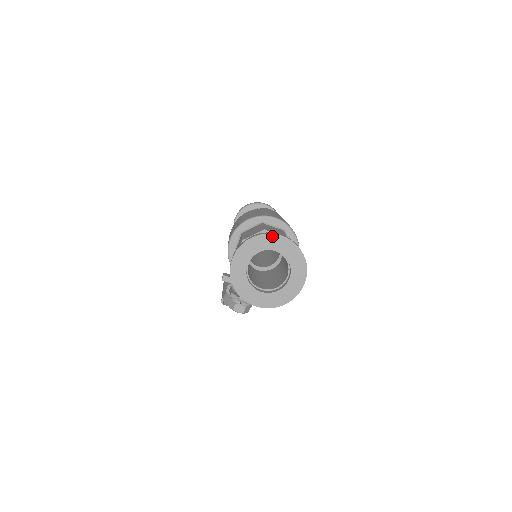
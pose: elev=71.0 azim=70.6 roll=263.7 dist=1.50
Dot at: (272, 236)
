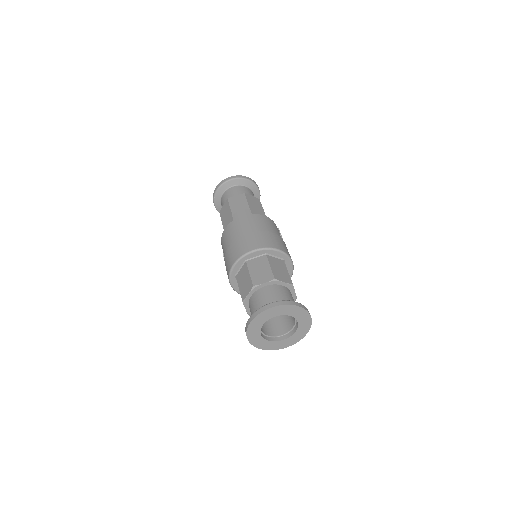
Dot at: (265, 312)
